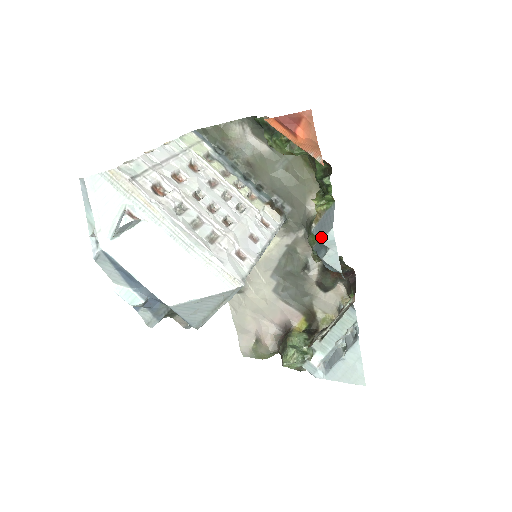
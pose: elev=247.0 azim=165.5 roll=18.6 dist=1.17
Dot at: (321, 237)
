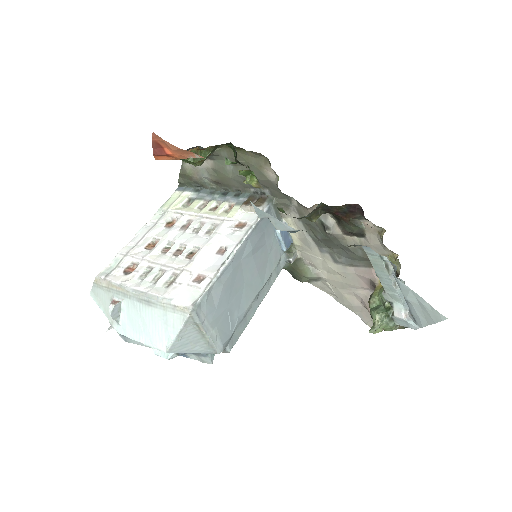
Dot at: occluded
